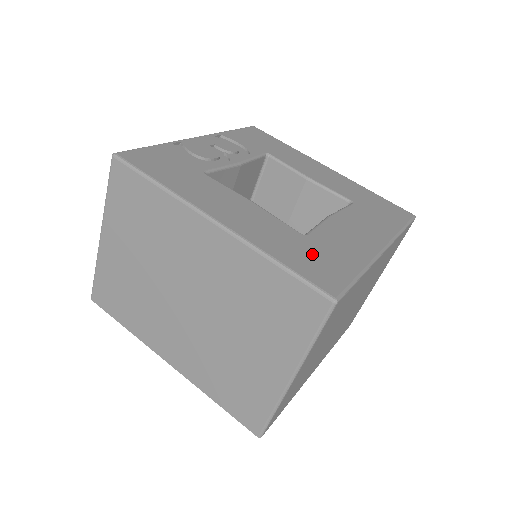
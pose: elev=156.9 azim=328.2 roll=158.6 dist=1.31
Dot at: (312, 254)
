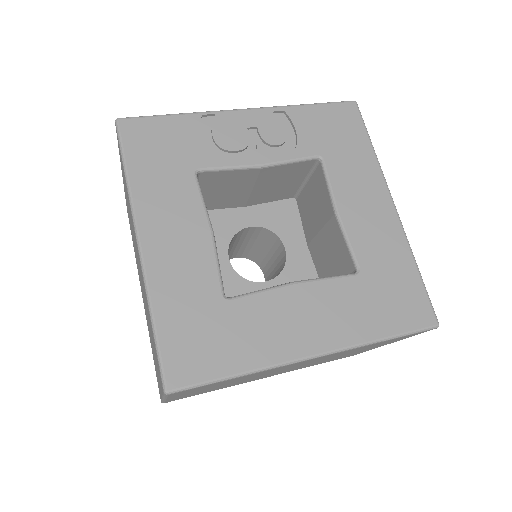
Dot at: (204, 327)
